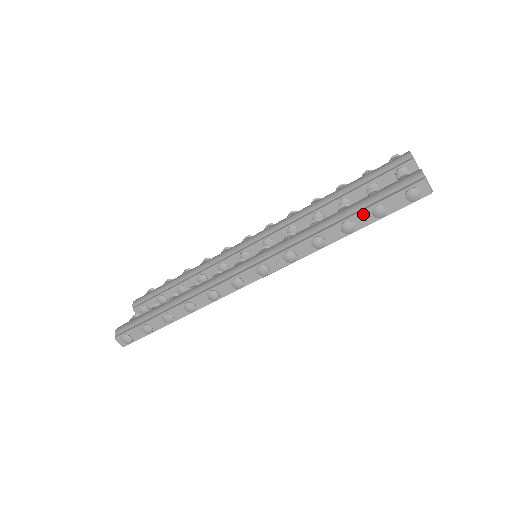
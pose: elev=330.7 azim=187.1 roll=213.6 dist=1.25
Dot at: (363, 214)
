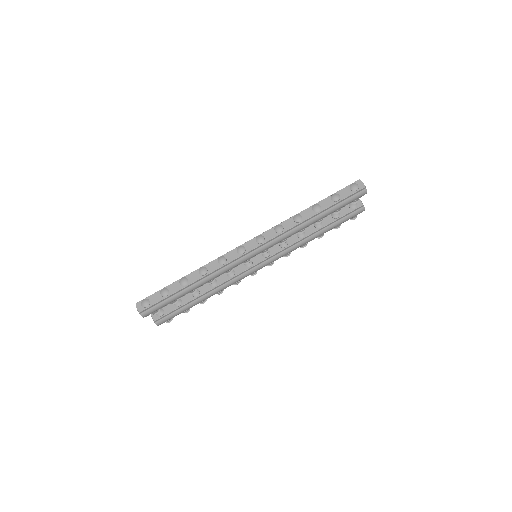
Dot at: (326, 200)
